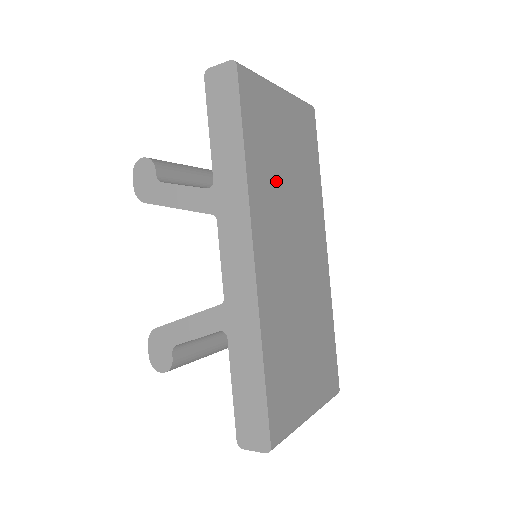
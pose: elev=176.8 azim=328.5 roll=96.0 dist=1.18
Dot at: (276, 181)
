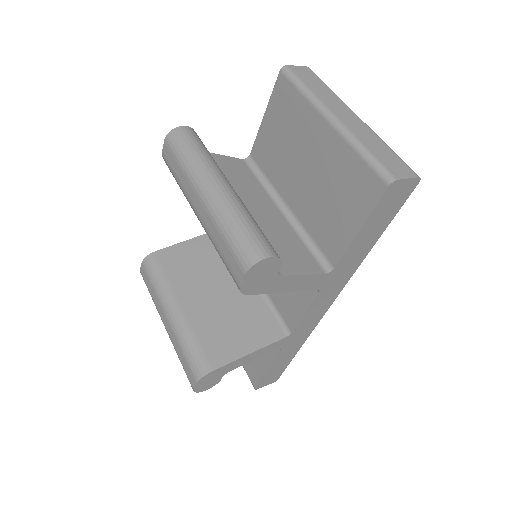
Dot at: occluded
